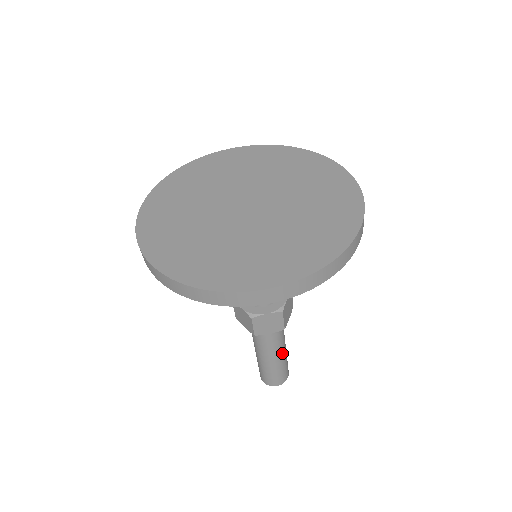
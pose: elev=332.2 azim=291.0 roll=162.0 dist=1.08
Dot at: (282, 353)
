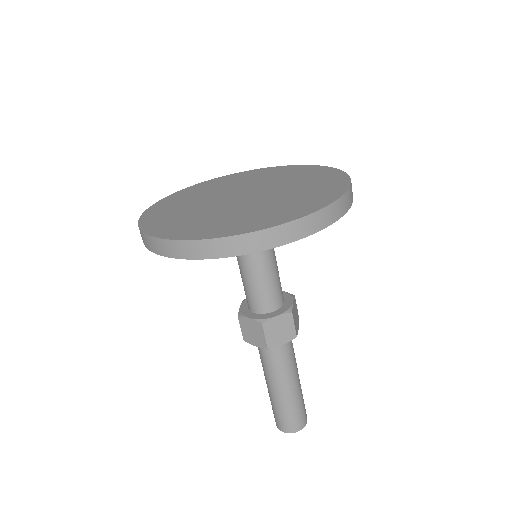
Dot at: (297, 381)
